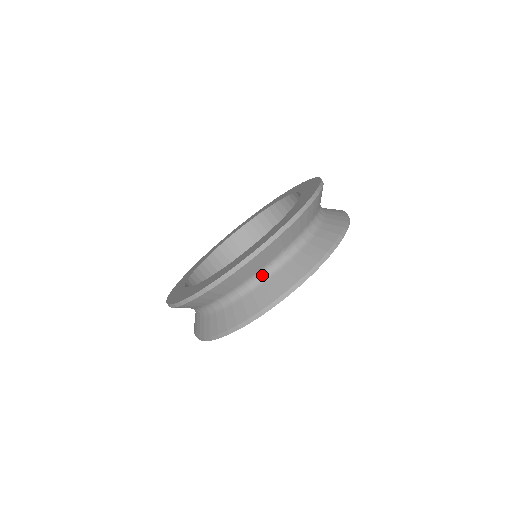
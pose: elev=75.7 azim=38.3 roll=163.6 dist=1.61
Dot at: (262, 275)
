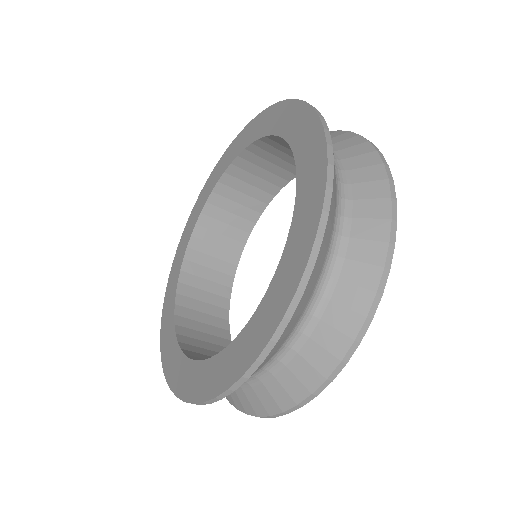
Dot at: (258, 374)
